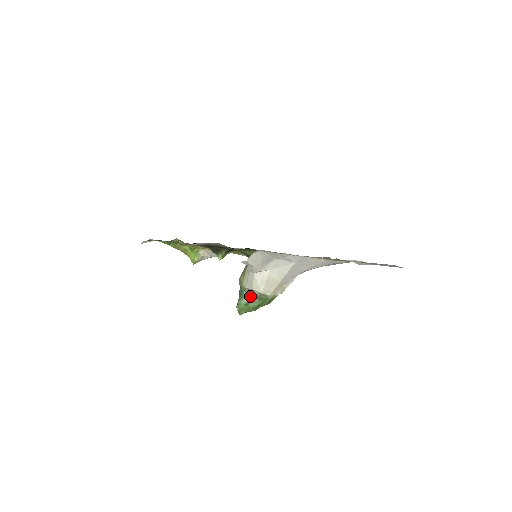
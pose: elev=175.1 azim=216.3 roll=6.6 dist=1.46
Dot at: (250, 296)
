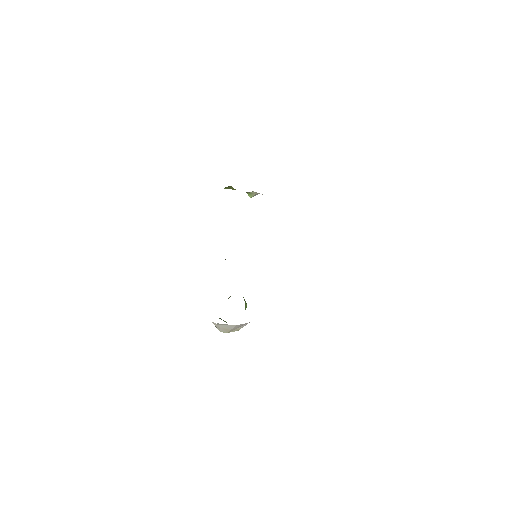
Dot at: (223, 320)
